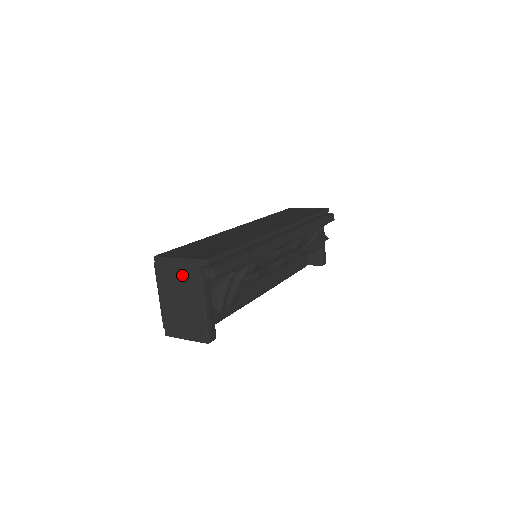
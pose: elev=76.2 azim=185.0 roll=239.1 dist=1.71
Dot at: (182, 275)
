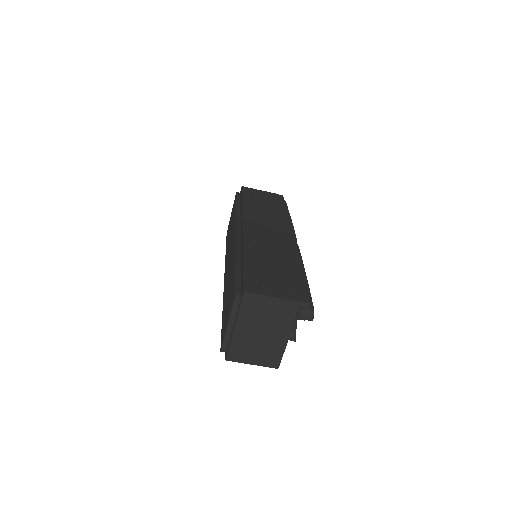
Dot at: (275, 313)
